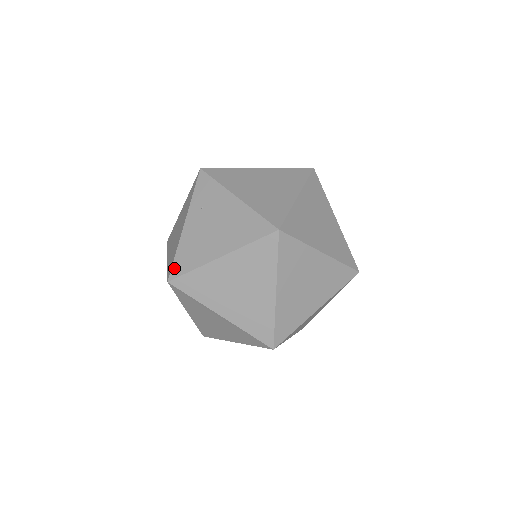
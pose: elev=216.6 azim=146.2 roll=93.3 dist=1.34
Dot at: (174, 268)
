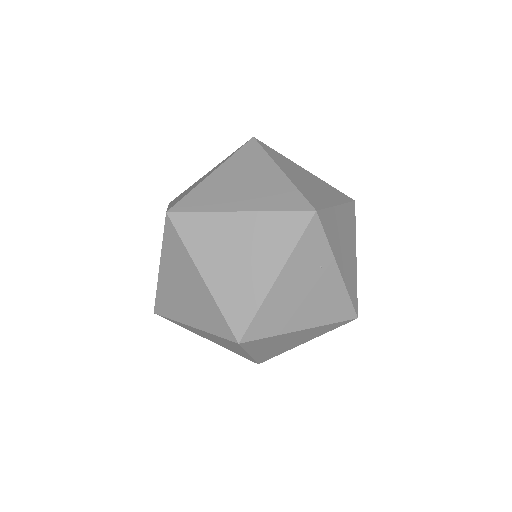
Dot at: (169, 208)
